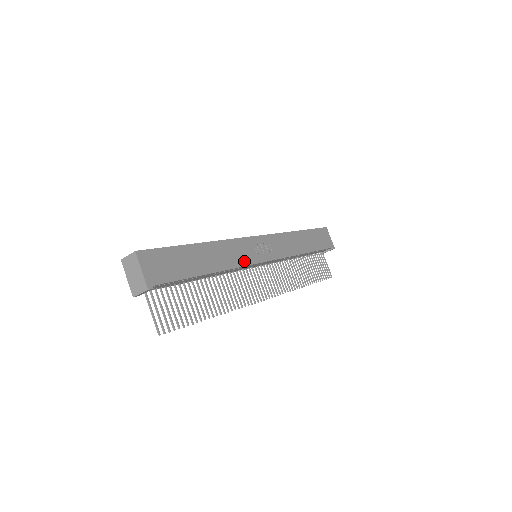
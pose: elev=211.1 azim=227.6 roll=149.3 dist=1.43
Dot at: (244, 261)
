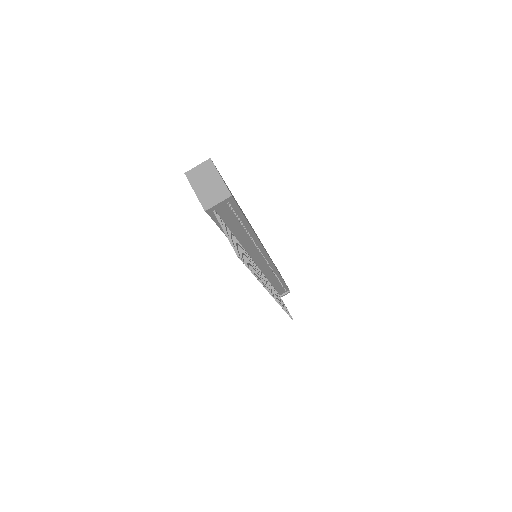
Dot at: occluded
